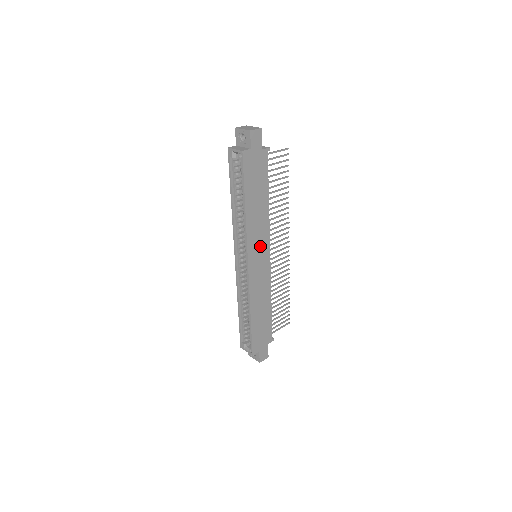
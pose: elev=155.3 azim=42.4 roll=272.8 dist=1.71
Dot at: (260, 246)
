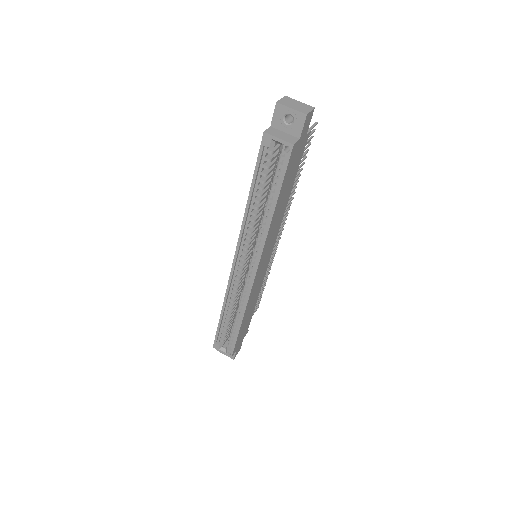
Dot at: (269, 248)
